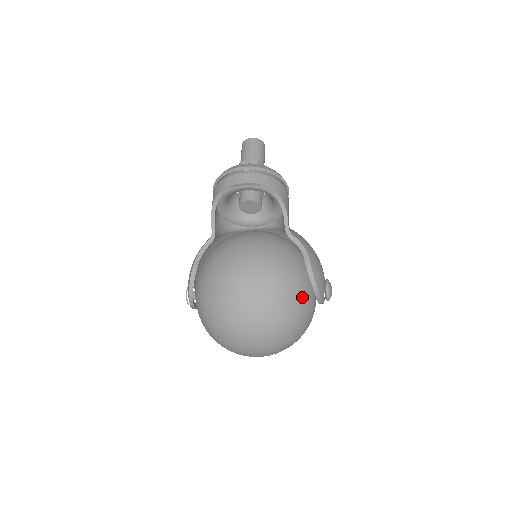
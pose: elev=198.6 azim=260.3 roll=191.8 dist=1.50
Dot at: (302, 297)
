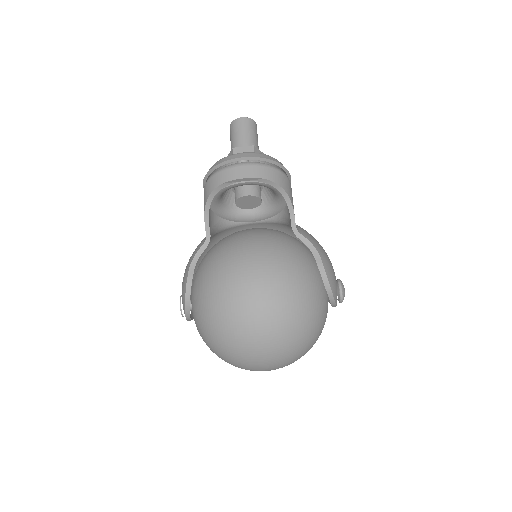
Dot at: (317, 306)
